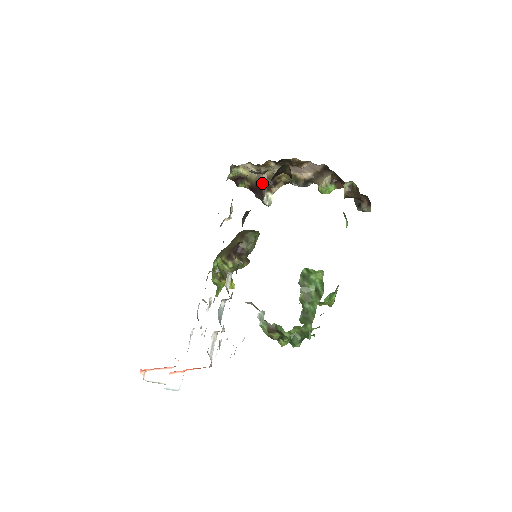
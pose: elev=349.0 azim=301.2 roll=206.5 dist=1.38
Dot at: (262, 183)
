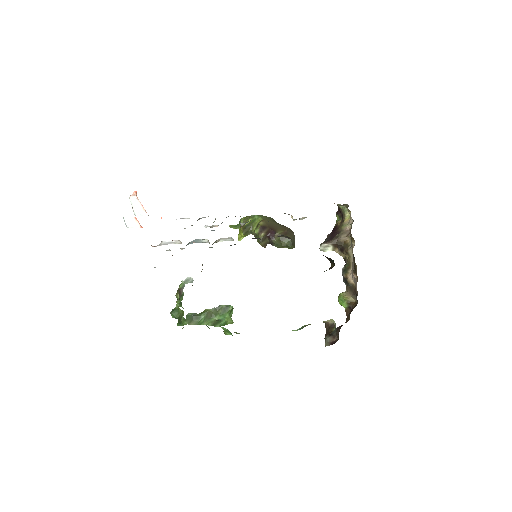
Dot at: (339, 238)
